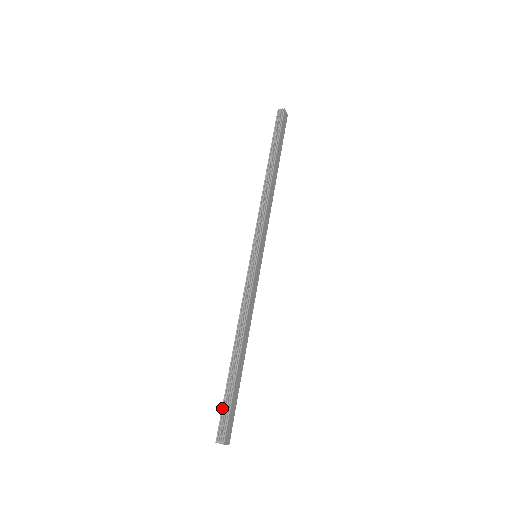
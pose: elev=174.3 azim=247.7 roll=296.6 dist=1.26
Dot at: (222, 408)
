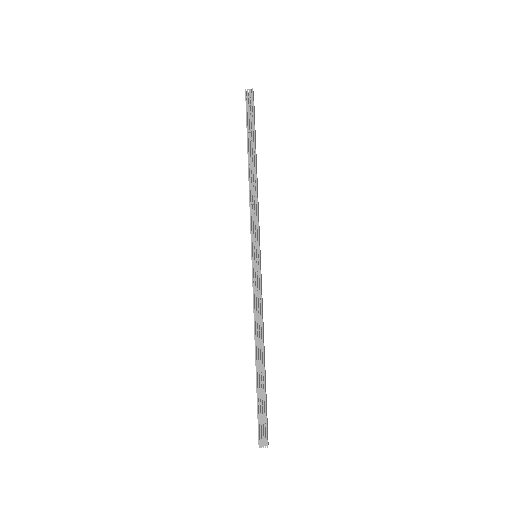
Dot at: (258, 414)
